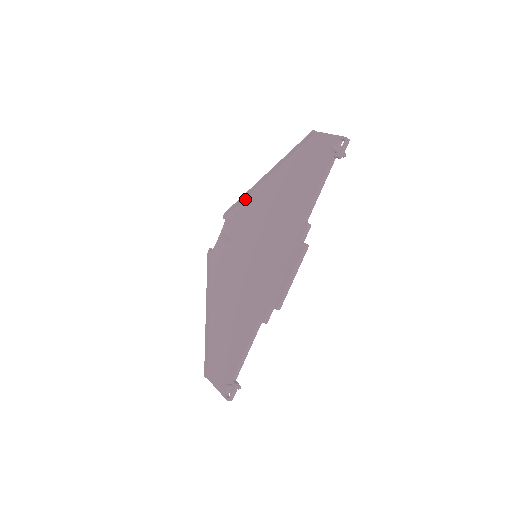
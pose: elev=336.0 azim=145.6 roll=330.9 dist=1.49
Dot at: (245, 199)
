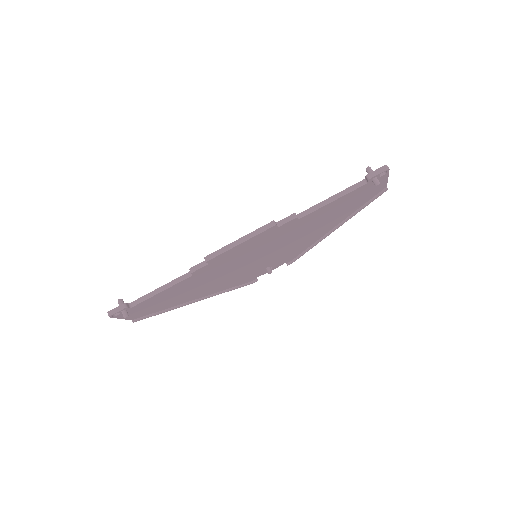
Dot at: occluded
